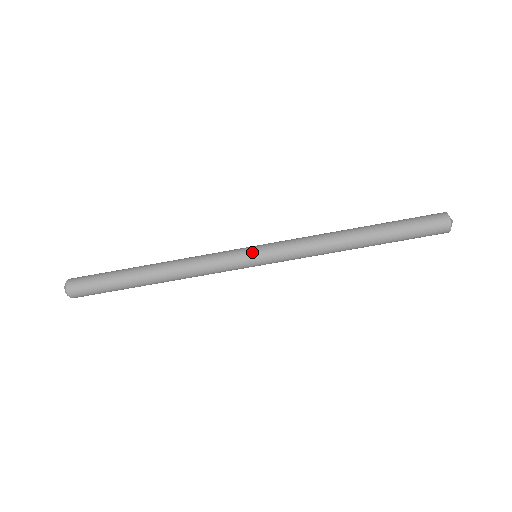
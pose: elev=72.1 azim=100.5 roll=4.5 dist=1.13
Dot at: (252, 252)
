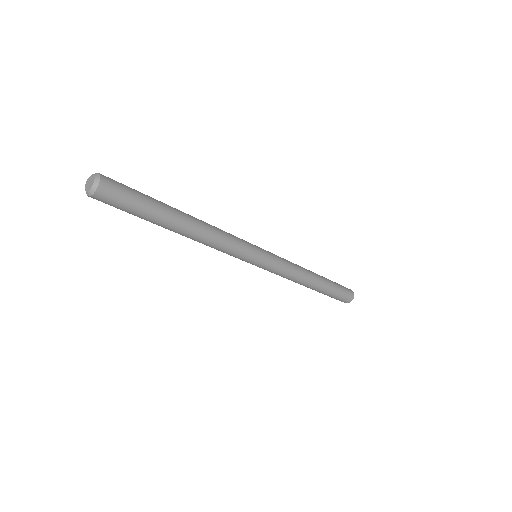
Dot at: (259, 261)
